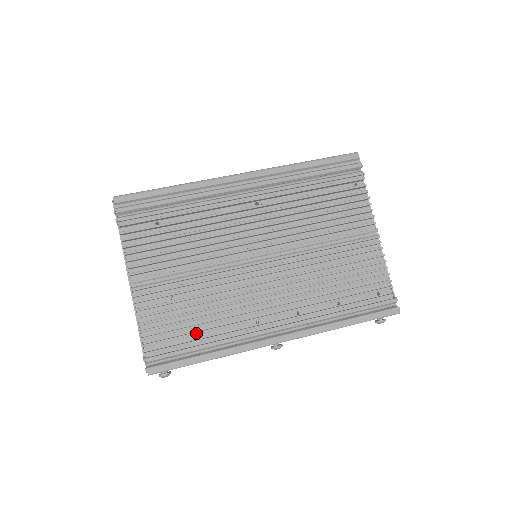
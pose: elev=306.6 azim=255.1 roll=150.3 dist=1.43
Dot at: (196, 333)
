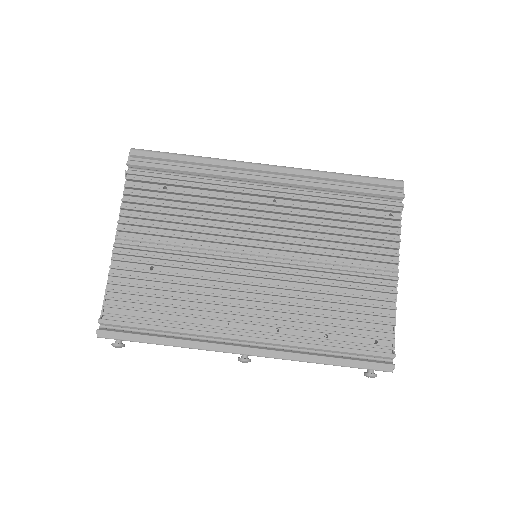
Dot at: (161, 312)
